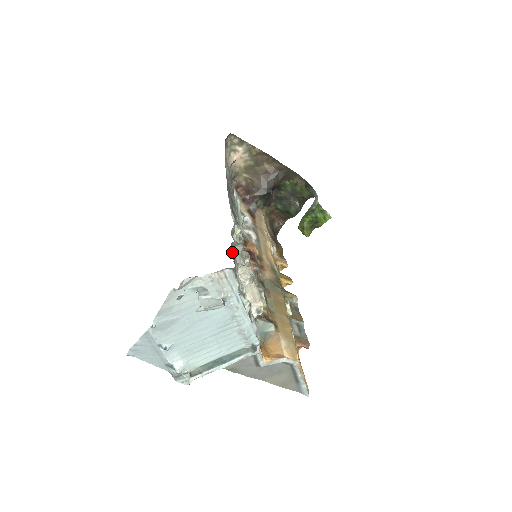
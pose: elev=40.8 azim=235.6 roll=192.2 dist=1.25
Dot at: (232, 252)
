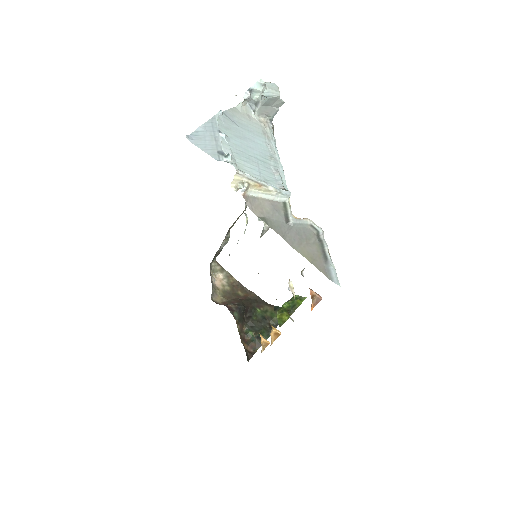
Dot at: occluded
